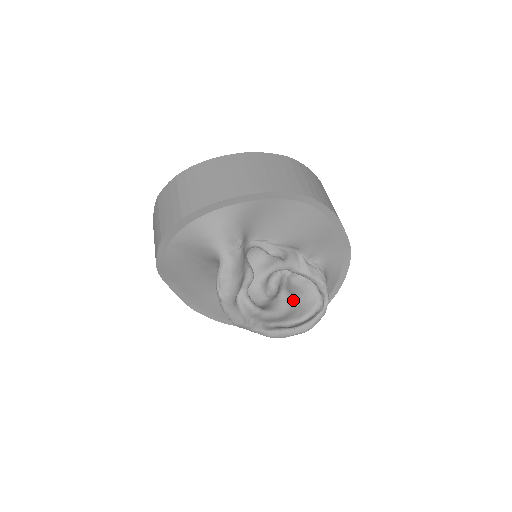
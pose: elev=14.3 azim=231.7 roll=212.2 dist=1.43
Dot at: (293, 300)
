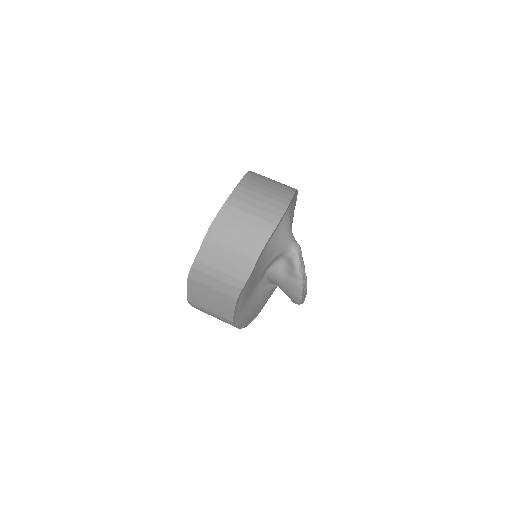
Dot at: occluded
